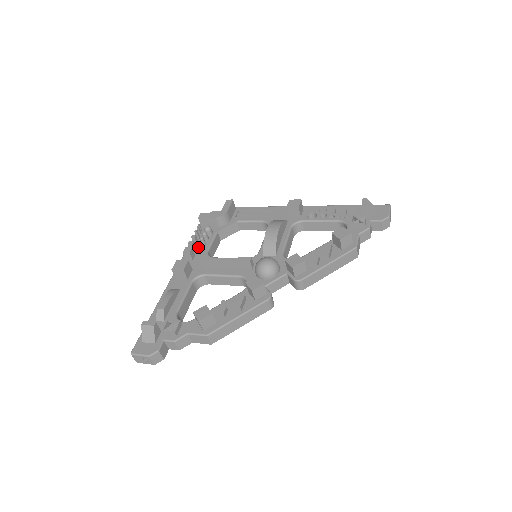
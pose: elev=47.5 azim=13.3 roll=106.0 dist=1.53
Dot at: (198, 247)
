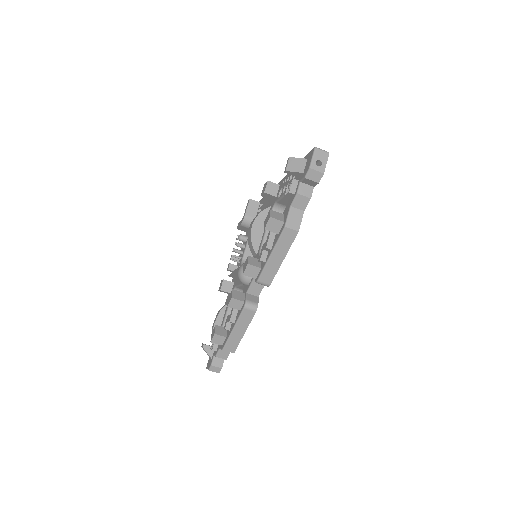
Dot at: occluded
